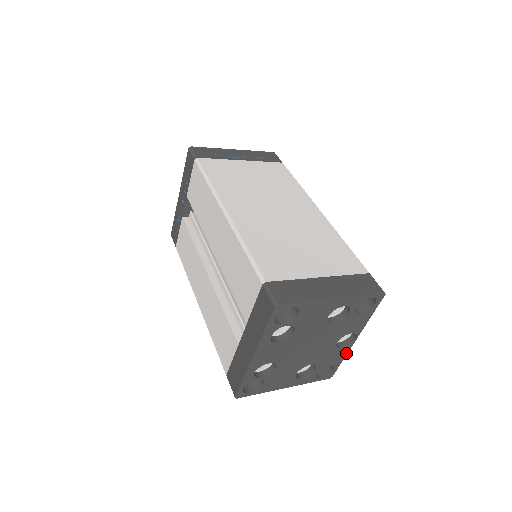
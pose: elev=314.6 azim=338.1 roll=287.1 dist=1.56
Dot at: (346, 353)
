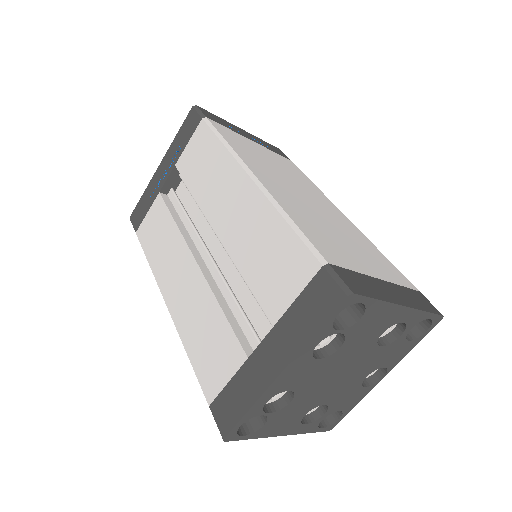
Dot at: (363, 396)
